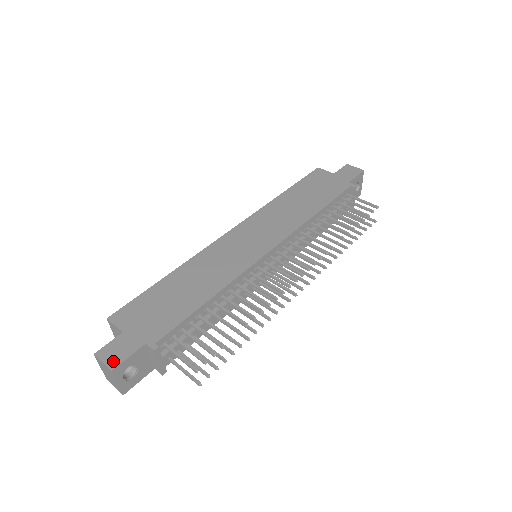
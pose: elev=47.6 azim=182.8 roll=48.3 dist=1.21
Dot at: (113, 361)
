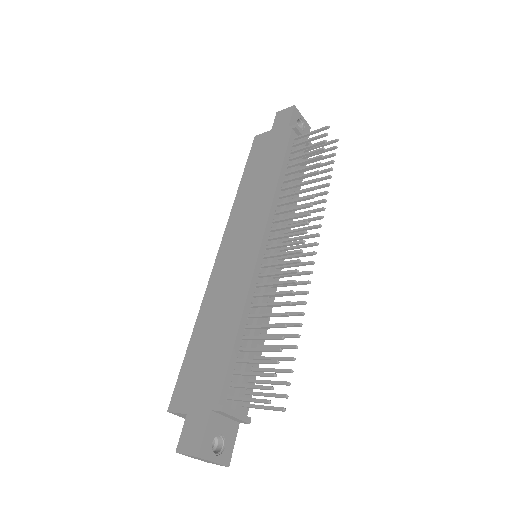
Dot at: (194, 447)
